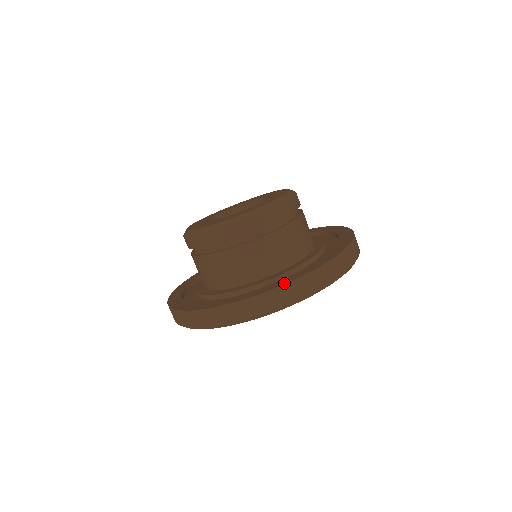
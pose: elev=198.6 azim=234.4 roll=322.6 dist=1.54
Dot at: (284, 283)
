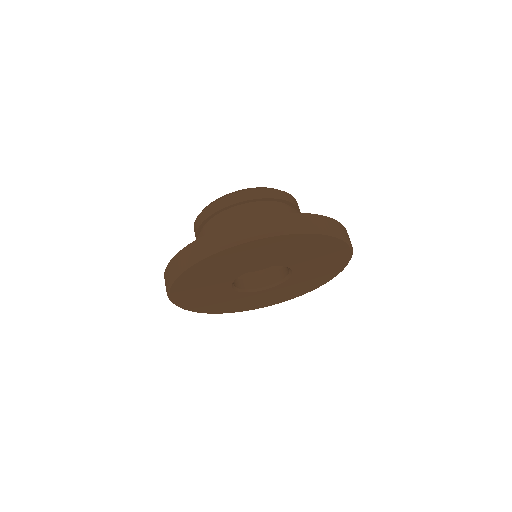
Dot at: (256, 218)
